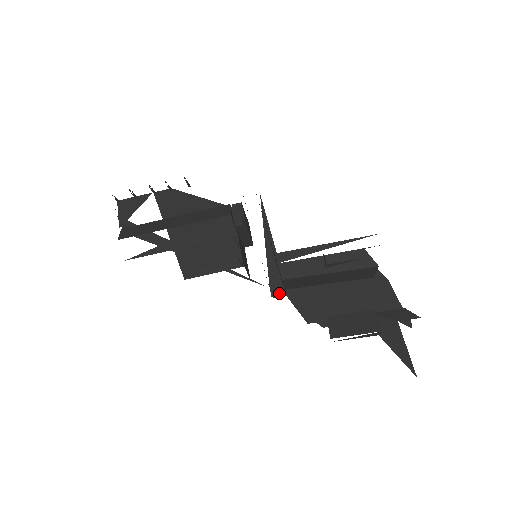
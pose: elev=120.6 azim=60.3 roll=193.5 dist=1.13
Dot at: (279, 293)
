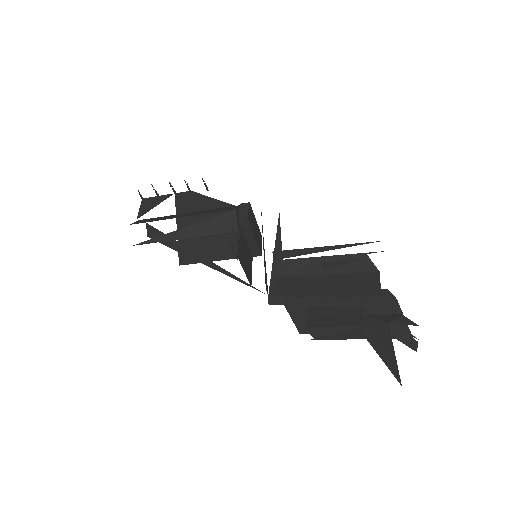
Dot at: (277, 301)
